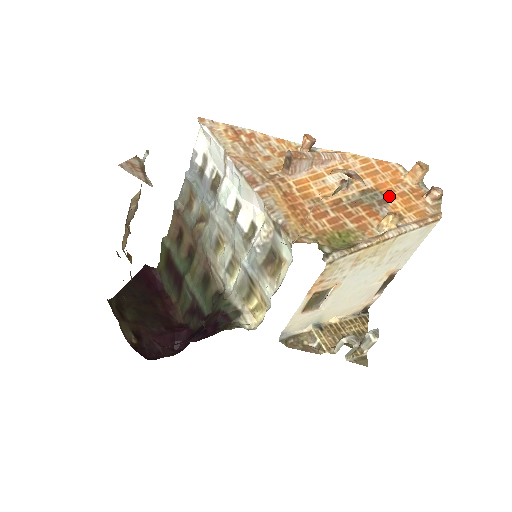
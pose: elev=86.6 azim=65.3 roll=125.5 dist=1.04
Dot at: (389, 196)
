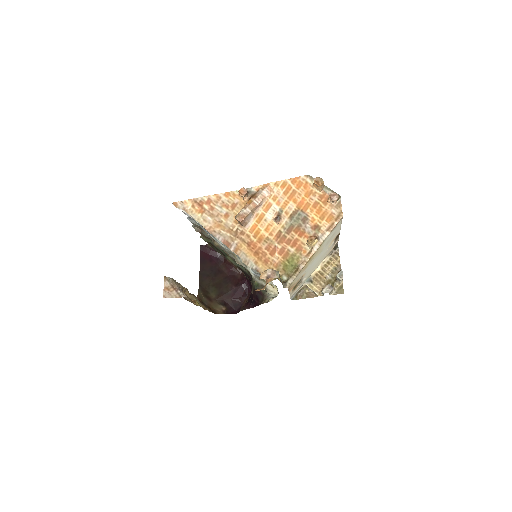
Dot at: (307, 211)
